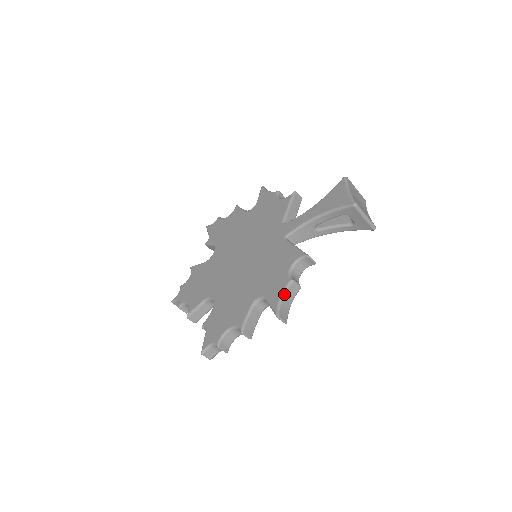
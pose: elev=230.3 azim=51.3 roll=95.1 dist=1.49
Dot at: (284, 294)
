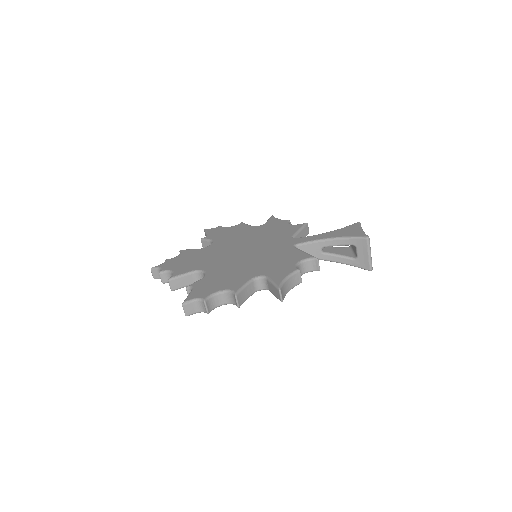
Dot at: (289, 277)
